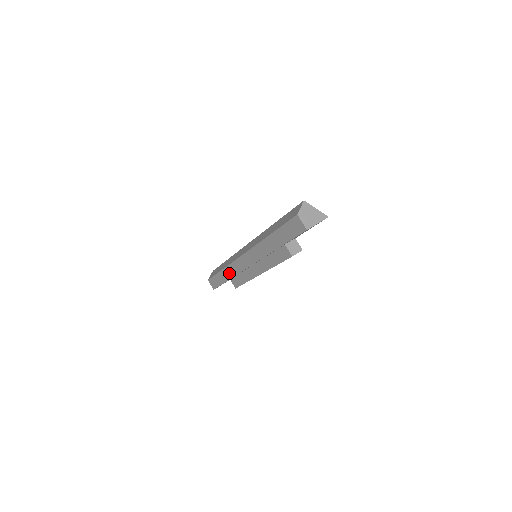
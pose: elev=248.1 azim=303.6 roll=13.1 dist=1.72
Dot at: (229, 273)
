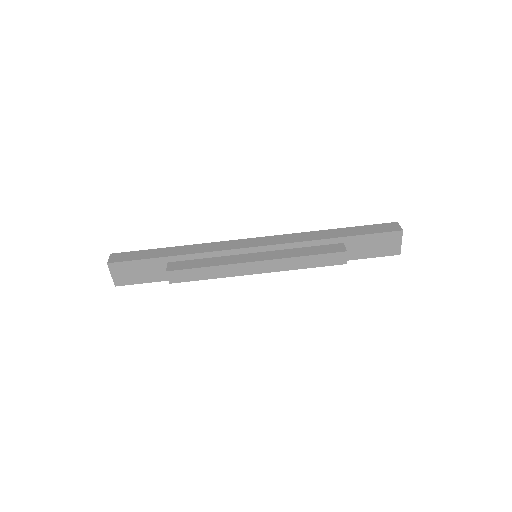
Dot at: (193, 249)
